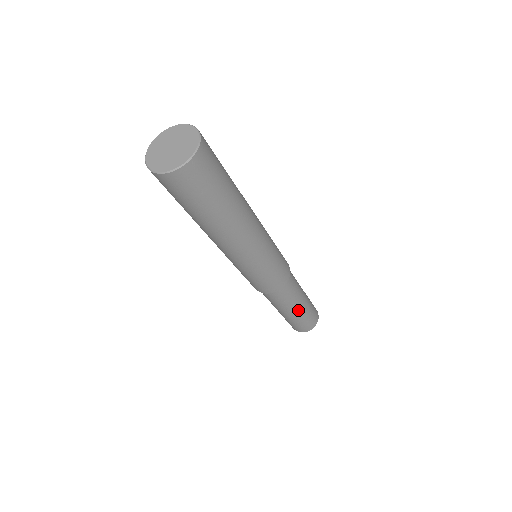
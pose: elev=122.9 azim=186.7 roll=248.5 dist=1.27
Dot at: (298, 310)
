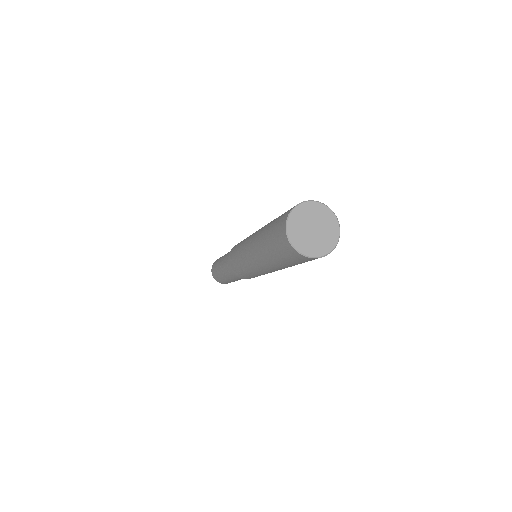
Dot at: occluded
